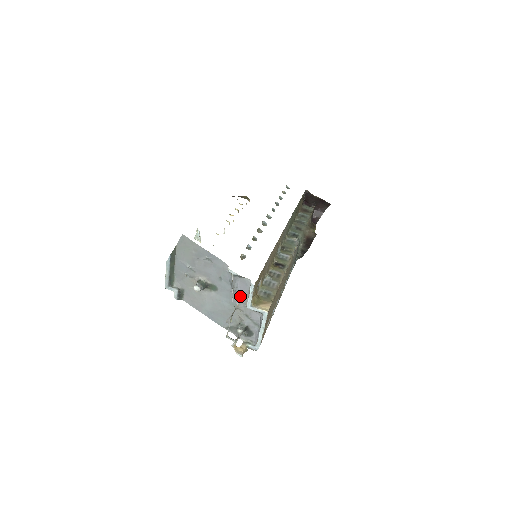
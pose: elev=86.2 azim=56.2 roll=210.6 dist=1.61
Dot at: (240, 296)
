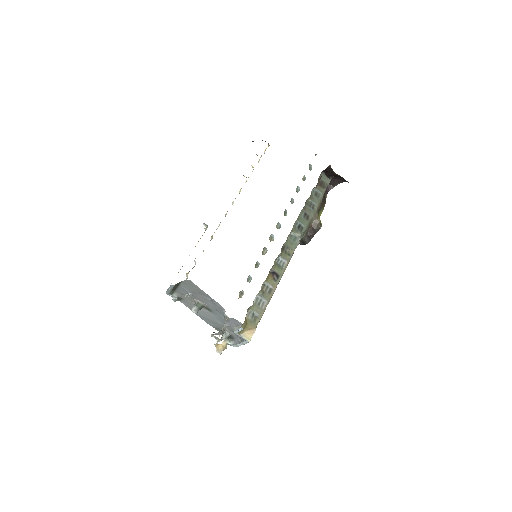
Dot at: (230, 323)
